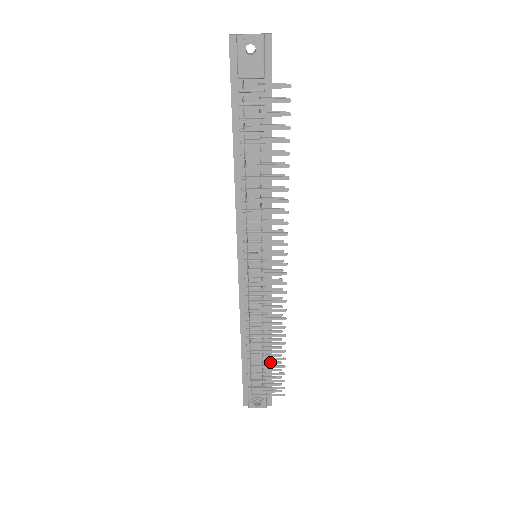
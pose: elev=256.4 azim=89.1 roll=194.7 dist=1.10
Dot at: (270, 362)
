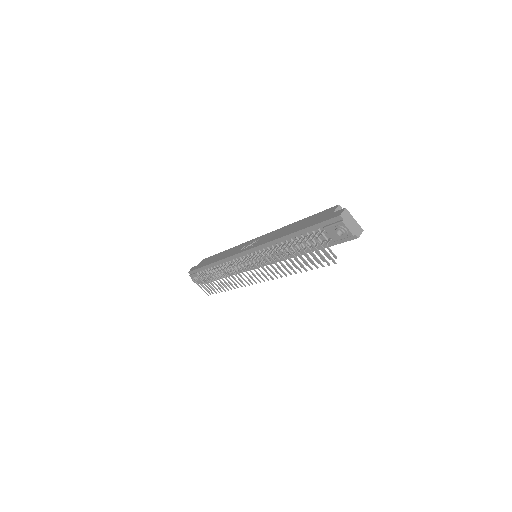
Dot at: occluded
